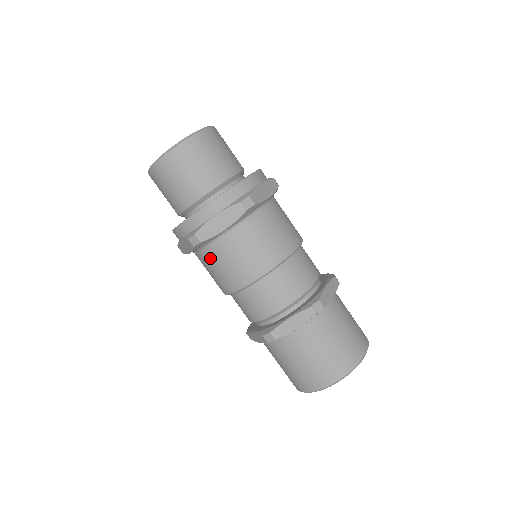
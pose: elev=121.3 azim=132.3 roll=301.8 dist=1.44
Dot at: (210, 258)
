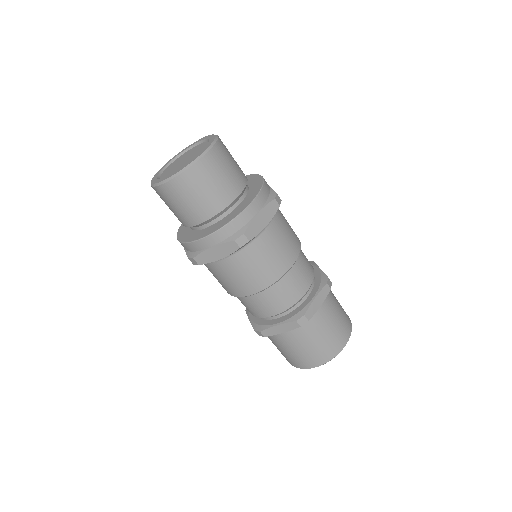
Dot at: (210, 269)
